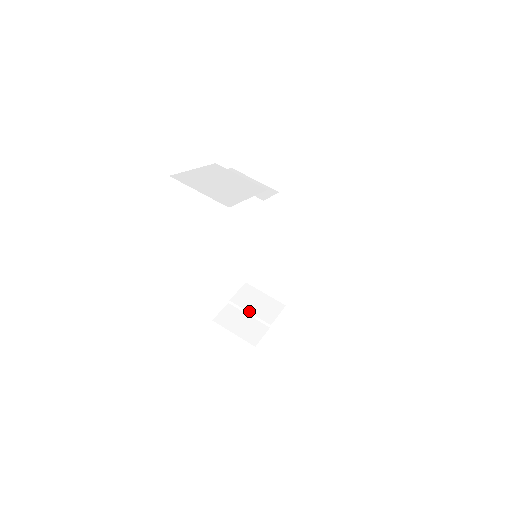
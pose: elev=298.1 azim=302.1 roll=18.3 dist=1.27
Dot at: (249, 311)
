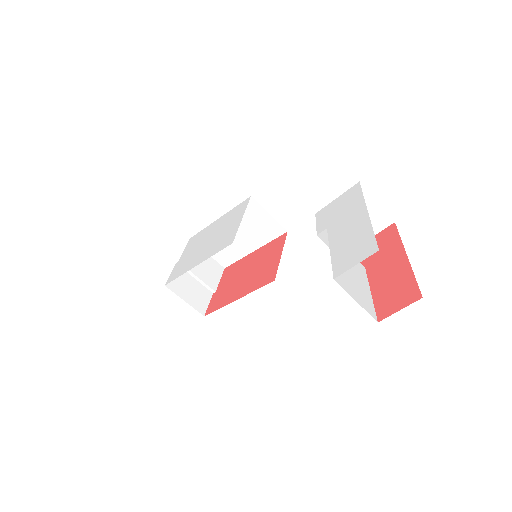
Dot at: (197, 275)
